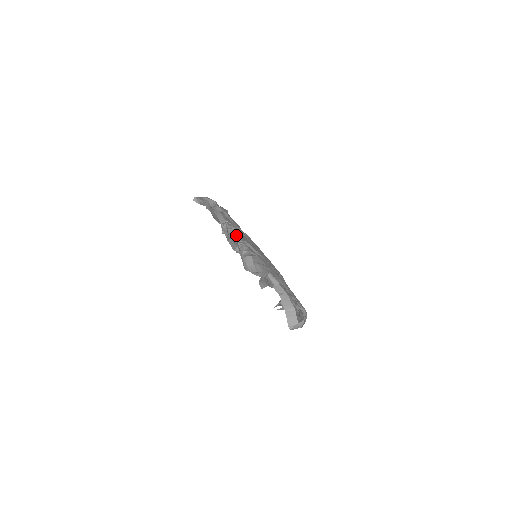
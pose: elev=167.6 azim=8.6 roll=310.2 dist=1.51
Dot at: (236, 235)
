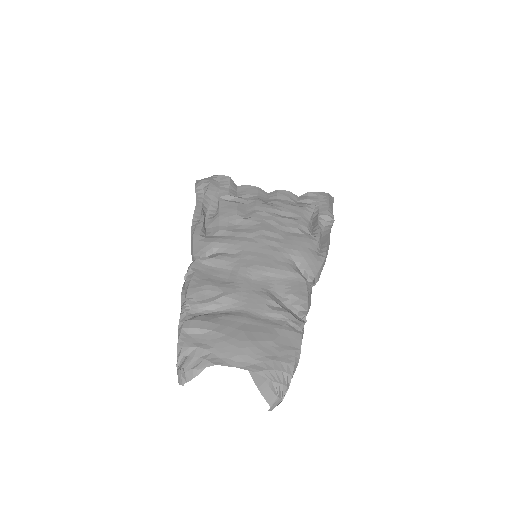
Dot at: (180, 315)
